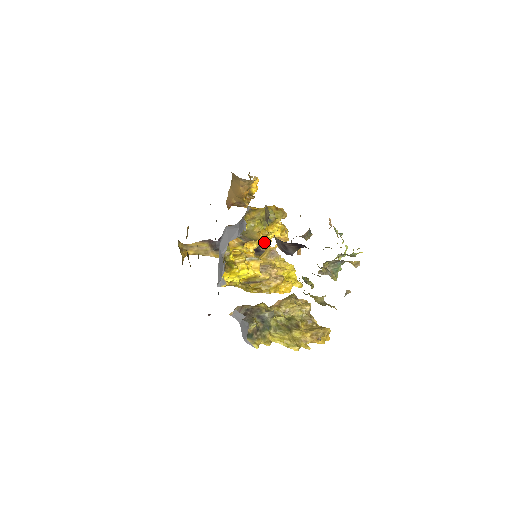
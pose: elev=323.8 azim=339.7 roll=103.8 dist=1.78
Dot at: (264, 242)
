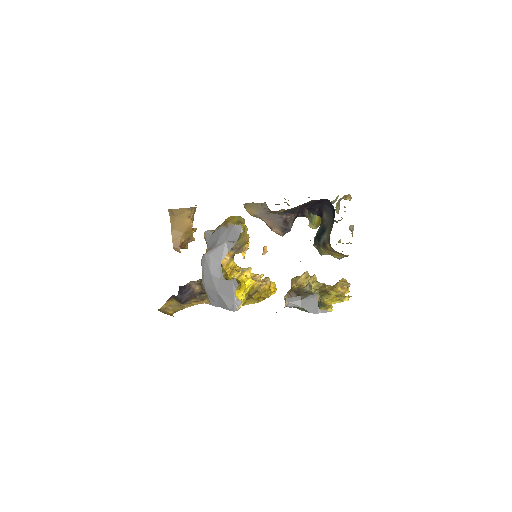
Dot at: occluded
